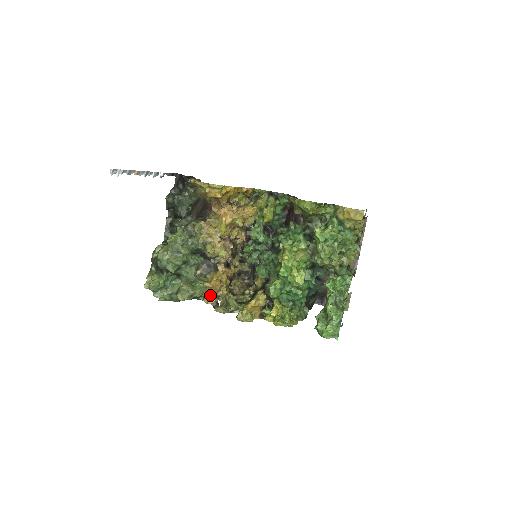
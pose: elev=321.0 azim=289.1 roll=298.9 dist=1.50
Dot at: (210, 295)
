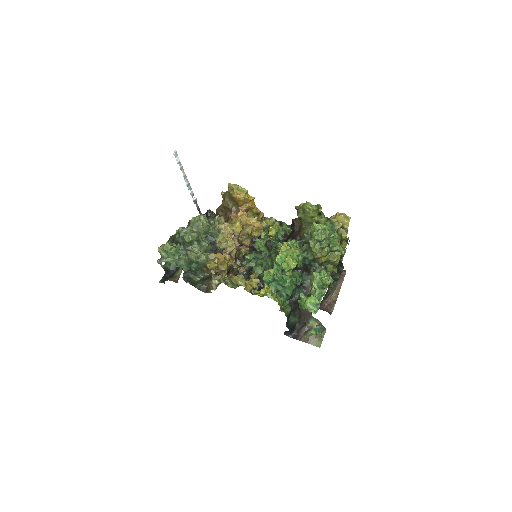
Dot at: (214, 262)
